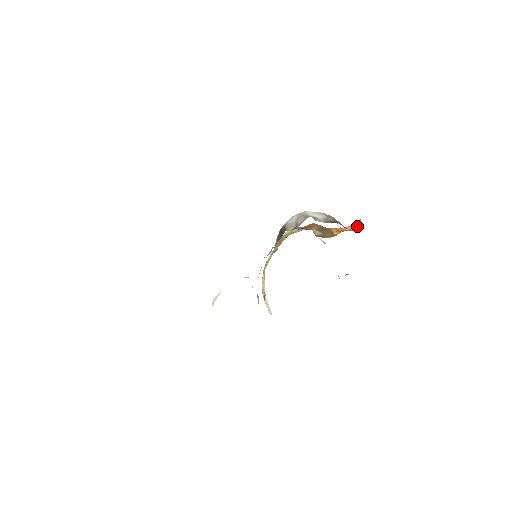
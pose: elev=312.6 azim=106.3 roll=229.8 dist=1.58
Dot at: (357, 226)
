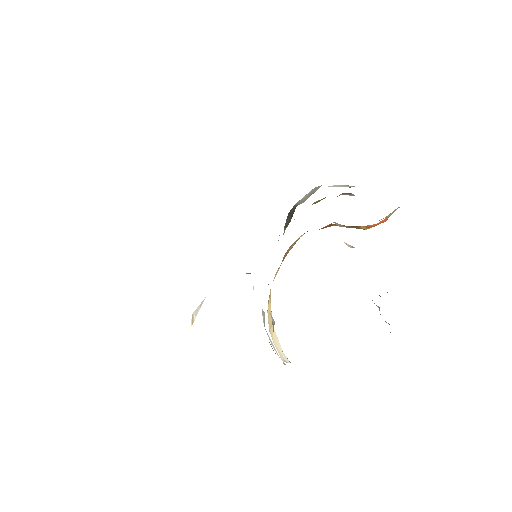
Dot at: occluded
